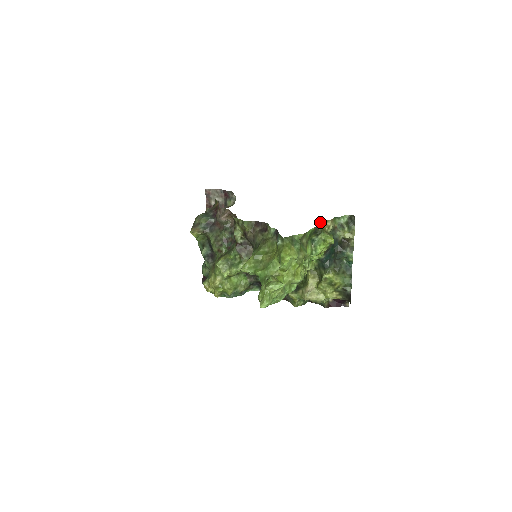
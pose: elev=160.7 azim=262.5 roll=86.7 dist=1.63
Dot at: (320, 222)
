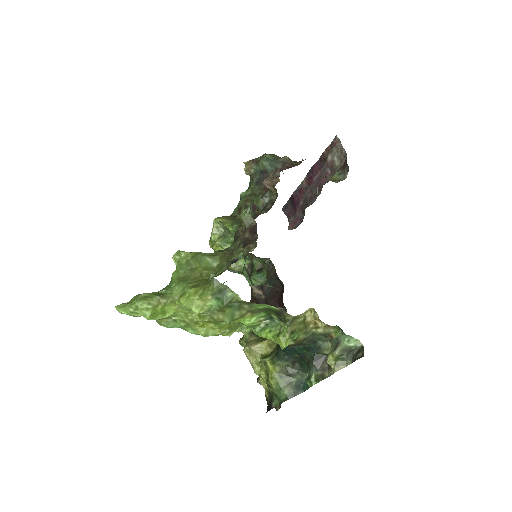
Dot at: (313, 310)
